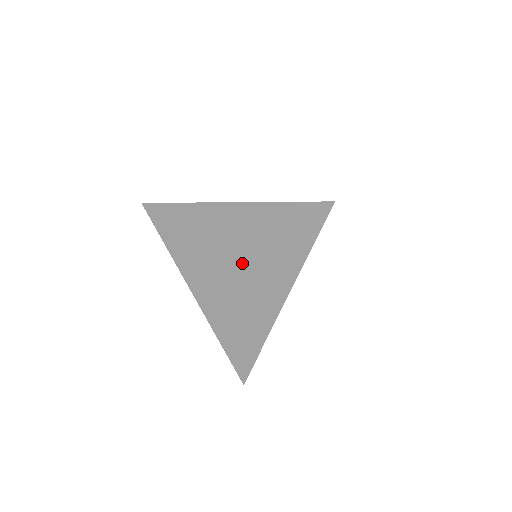
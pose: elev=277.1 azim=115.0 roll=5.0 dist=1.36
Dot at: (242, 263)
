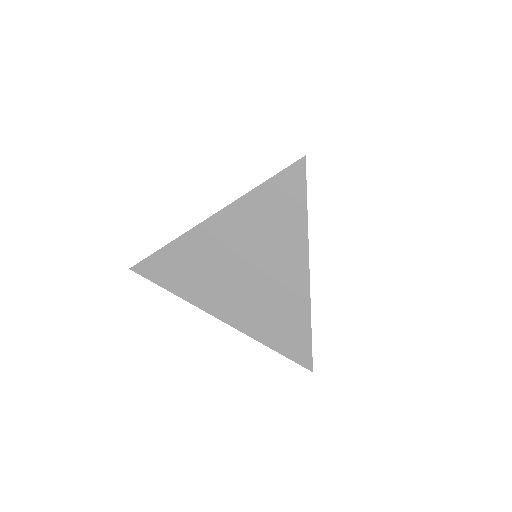
Dot at: (253, 261)
